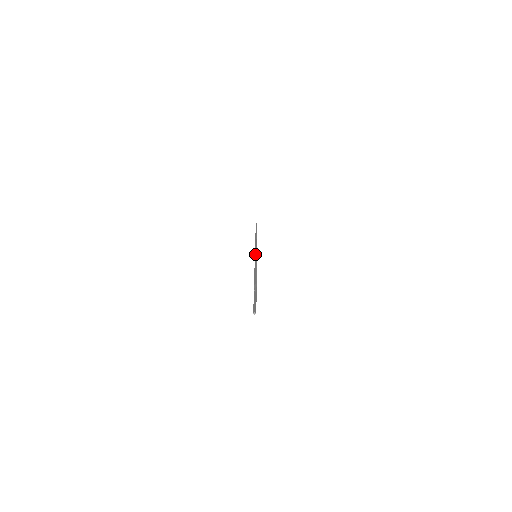
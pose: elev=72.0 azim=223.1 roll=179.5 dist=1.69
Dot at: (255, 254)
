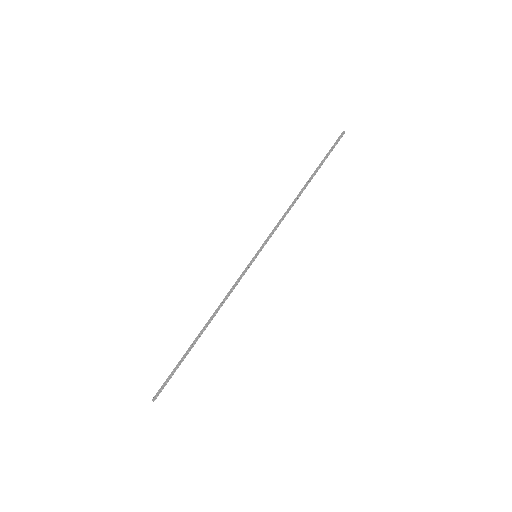
Dot at: (258, 252)
